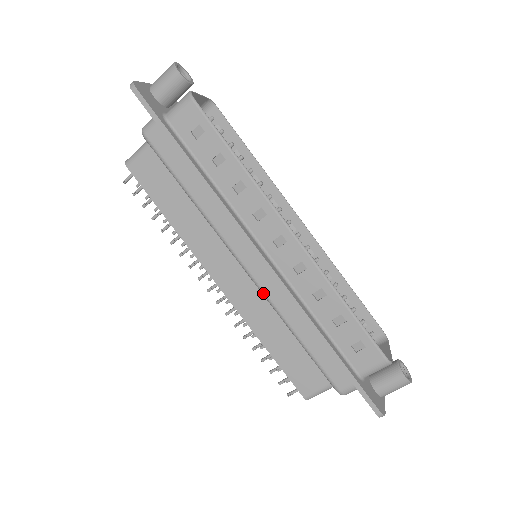
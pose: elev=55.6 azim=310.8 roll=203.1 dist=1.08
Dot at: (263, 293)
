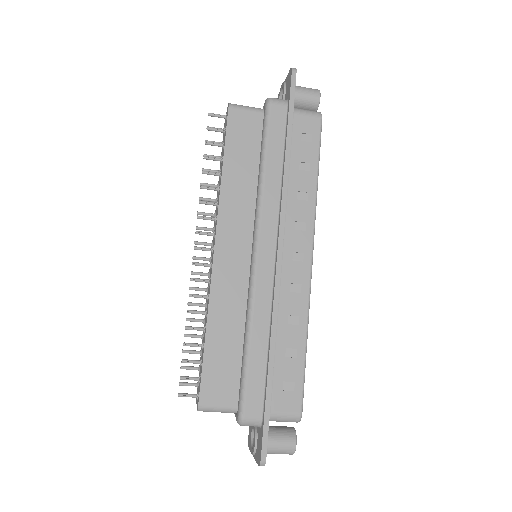
Dot at: (253, 283)
